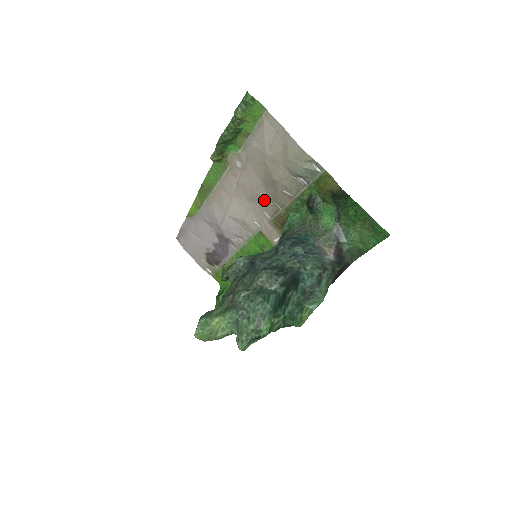
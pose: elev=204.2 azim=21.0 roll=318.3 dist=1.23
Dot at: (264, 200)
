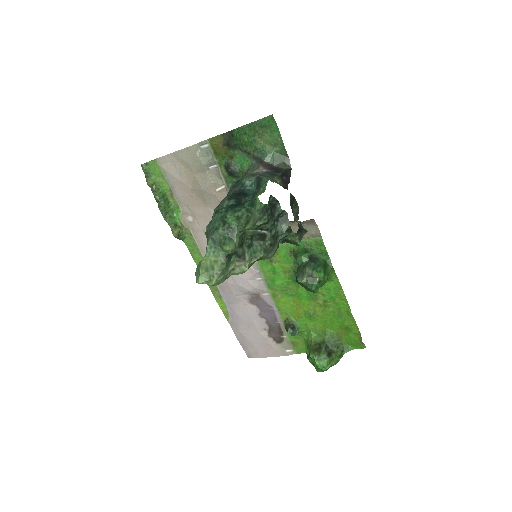
Dot at: occluded
